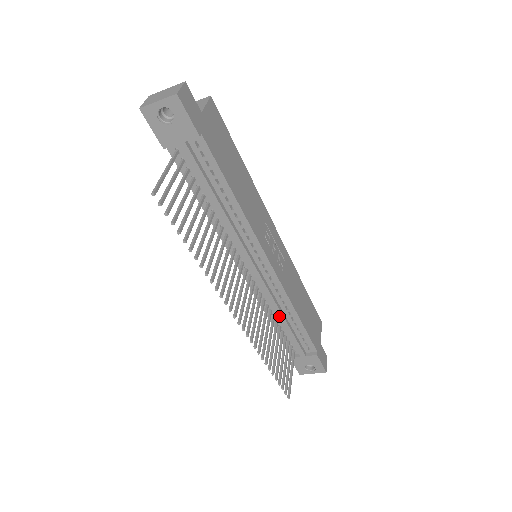
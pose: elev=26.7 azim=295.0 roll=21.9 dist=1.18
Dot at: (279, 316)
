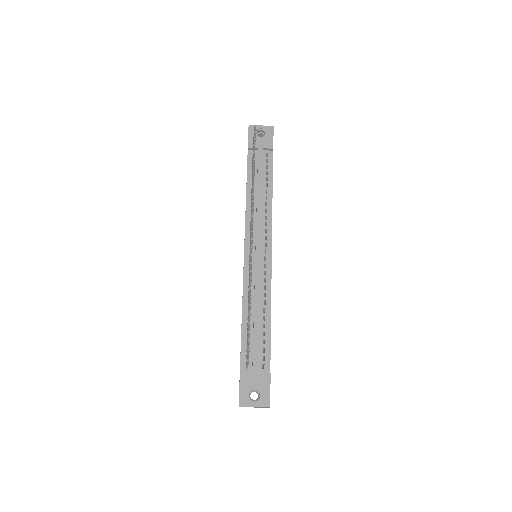
Dot at: (256, 306)
